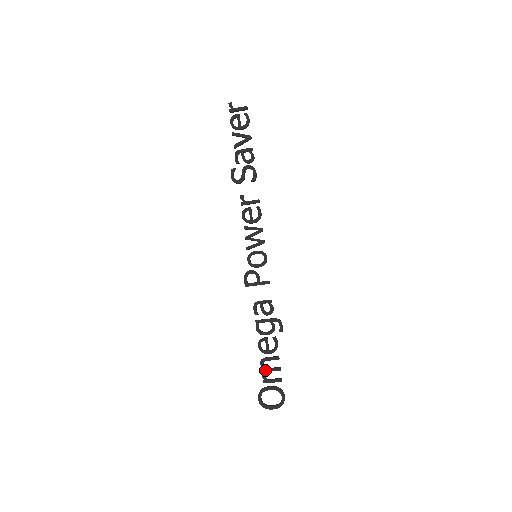
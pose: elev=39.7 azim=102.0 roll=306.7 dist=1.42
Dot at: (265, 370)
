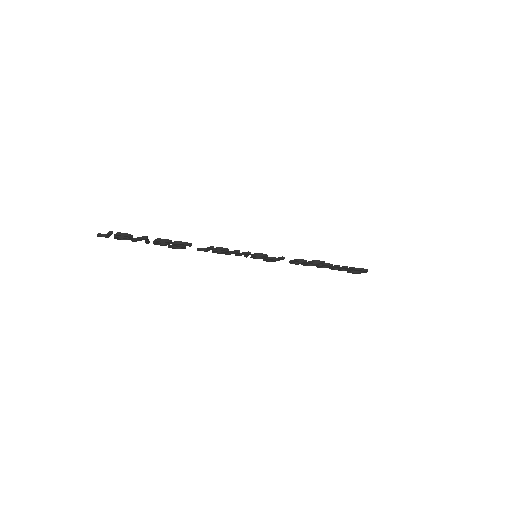
Dot at: (338, 270)
